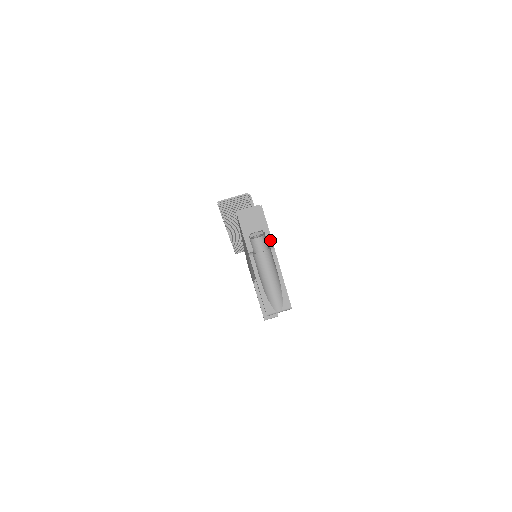
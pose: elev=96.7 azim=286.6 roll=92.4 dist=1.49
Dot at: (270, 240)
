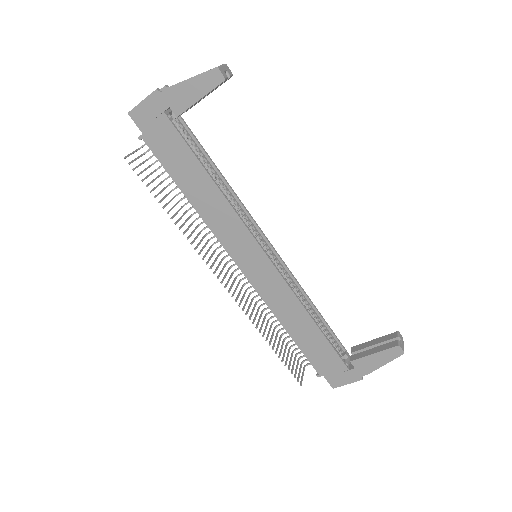
Dot at: (162, 88)
